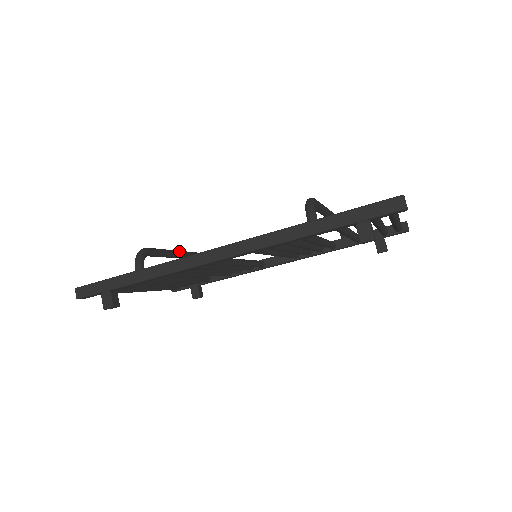
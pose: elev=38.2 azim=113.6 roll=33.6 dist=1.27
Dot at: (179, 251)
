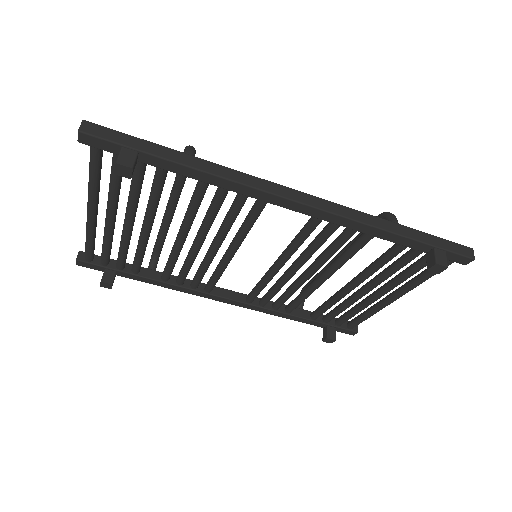
Dot at: occluded
